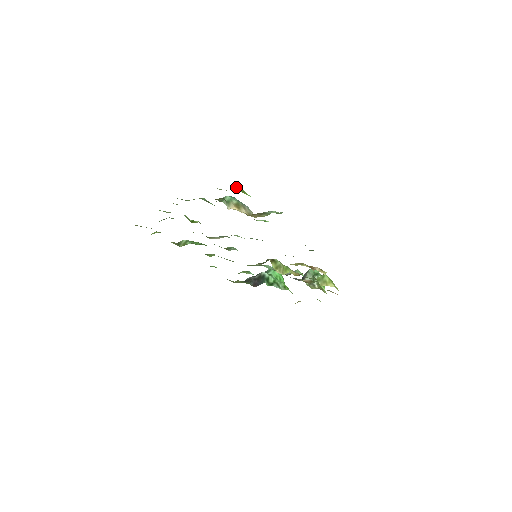
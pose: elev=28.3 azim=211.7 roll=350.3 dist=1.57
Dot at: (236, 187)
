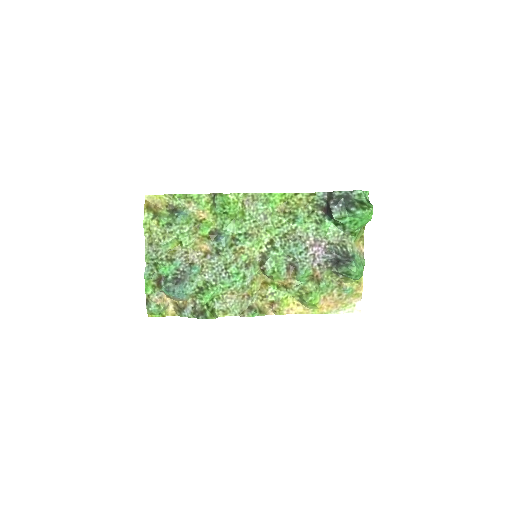
Dot at: (147, 310)
